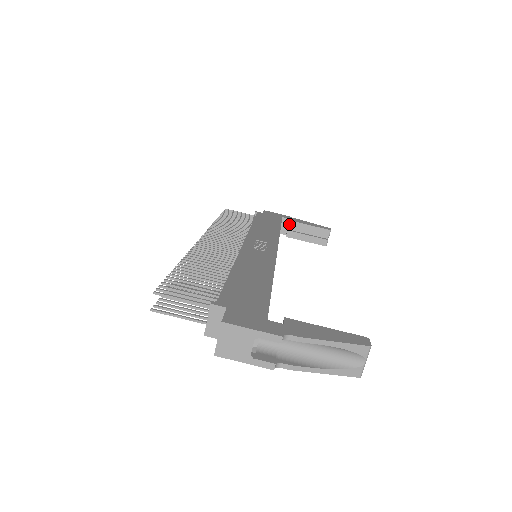
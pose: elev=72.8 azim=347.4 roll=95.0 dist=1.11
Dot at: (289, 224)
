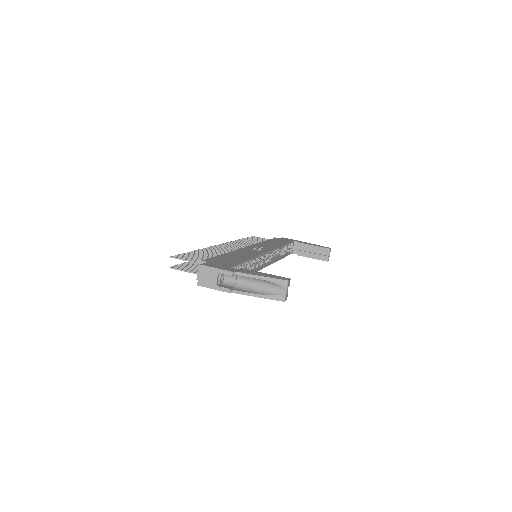
Dot at: (298, 245)
